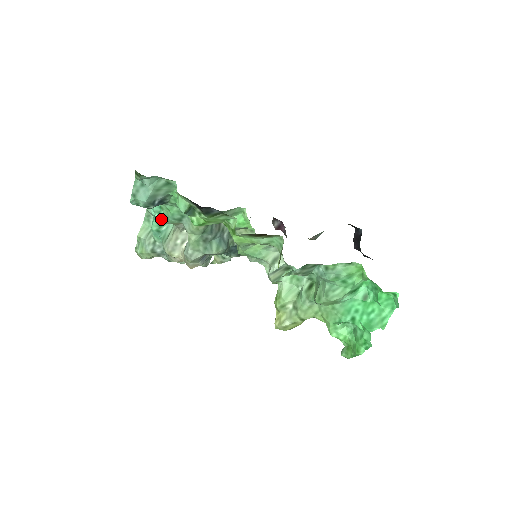
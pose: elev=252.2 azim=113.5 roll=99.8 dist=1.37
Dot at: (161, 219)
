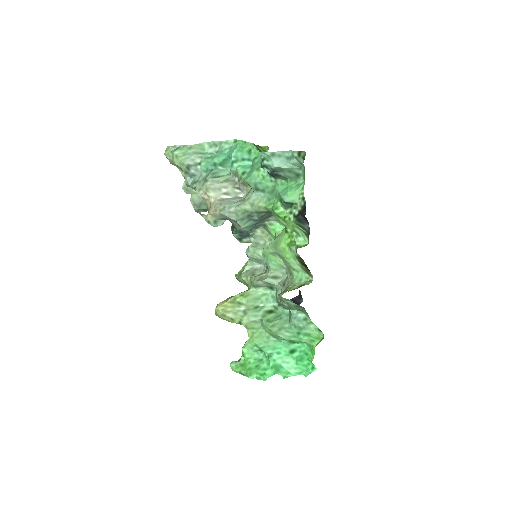
Dot at: (233, 165)
